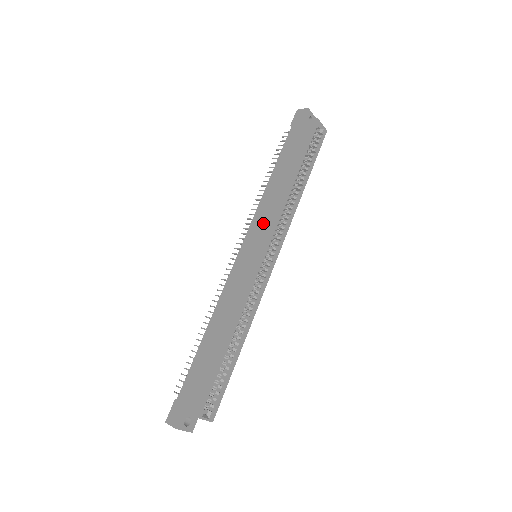
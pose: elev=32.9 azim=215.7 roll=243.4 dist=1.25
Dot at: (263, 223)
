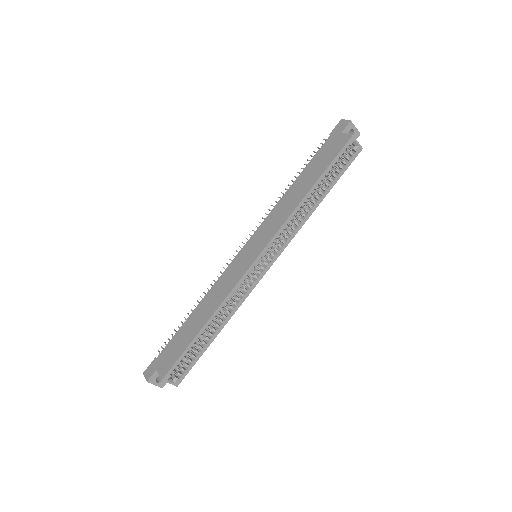
Dot at: (269, 228)
